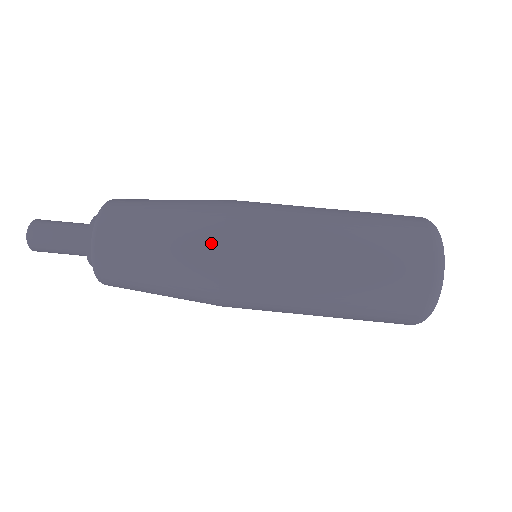
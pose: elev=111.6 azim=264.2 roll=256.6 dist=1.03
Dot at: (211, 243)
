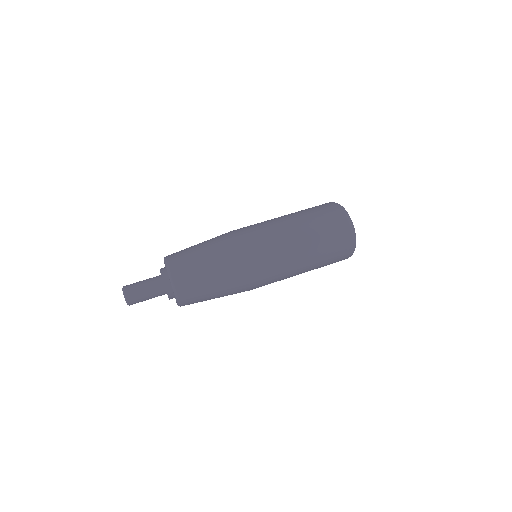
Dot at: (244, 280)
